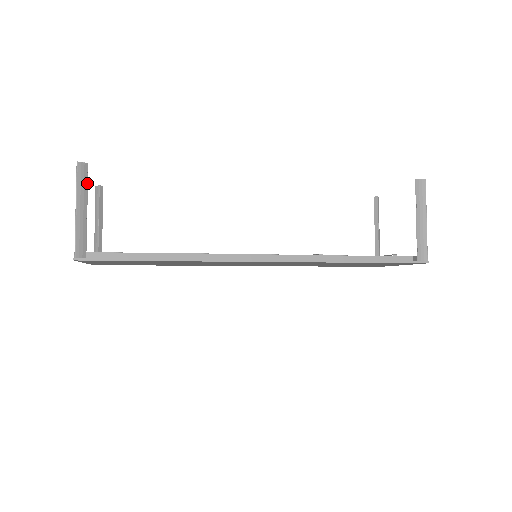
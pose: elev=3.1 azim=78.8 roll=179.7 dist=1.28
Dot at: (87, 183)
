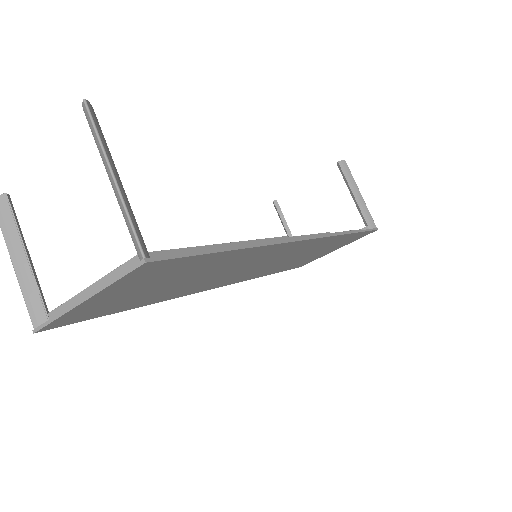
Dot at: (104, 138)
